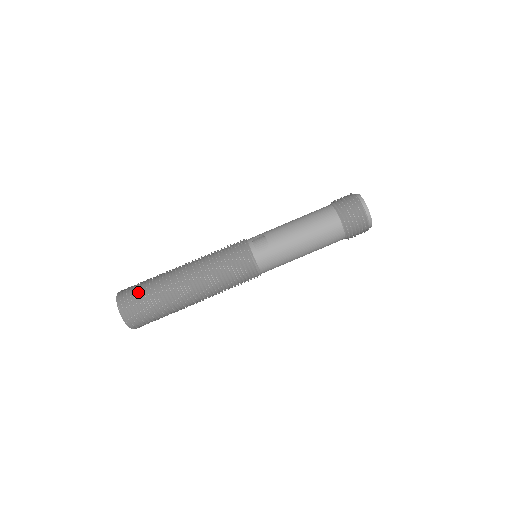
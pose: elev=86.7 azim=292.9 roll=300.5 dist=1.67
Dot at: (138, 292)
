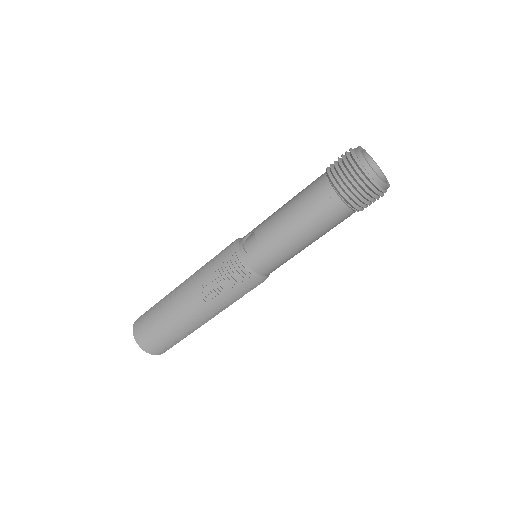
Dot at: (148, 319)
